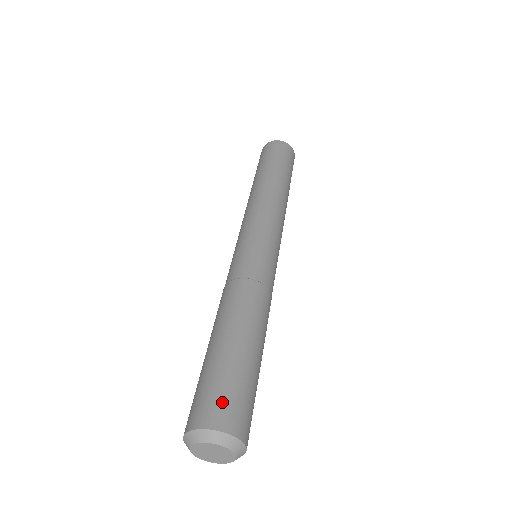
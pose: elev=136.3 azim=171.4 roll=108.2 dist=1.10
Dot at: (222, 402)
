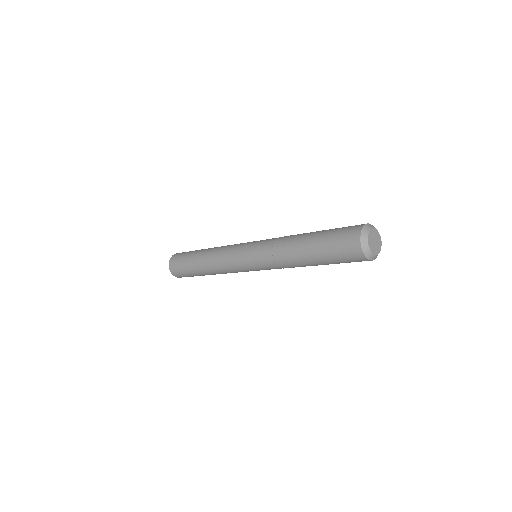
Dot at: occluded
